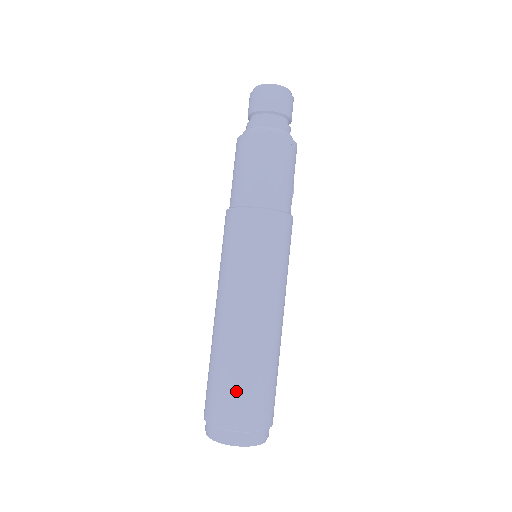
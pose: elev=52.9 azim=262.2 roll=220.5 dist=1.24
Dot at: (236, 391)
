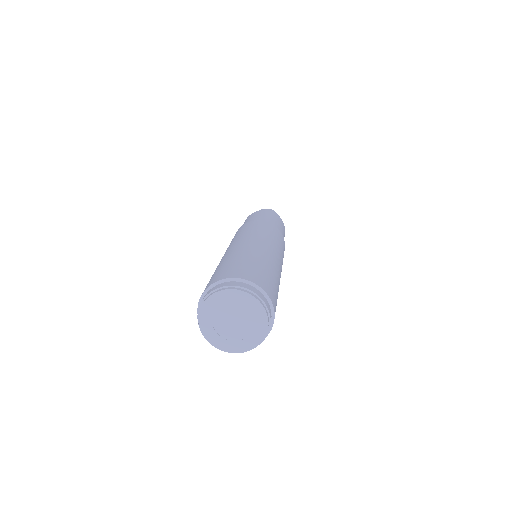
Dot at: (248, 265)
